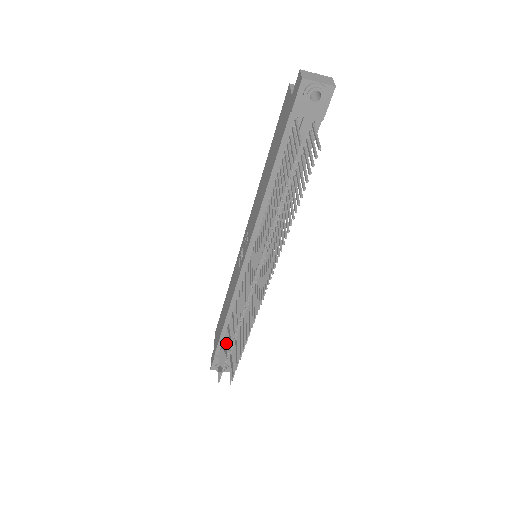
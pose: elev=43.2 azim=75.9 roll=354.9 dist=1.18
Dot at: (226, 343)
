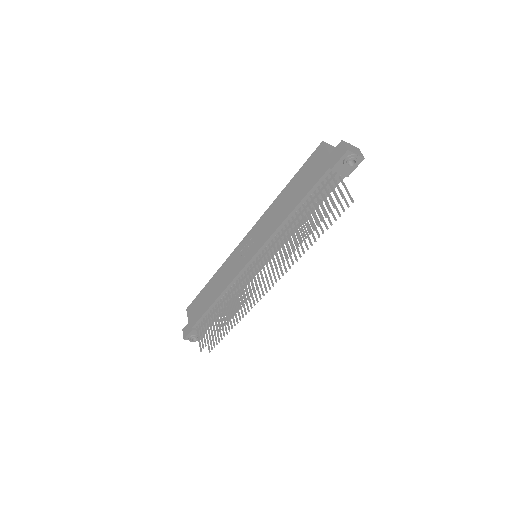
Dot at: (213, 320)
